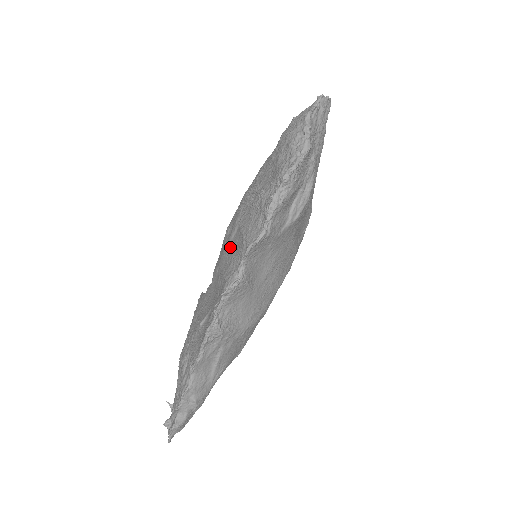
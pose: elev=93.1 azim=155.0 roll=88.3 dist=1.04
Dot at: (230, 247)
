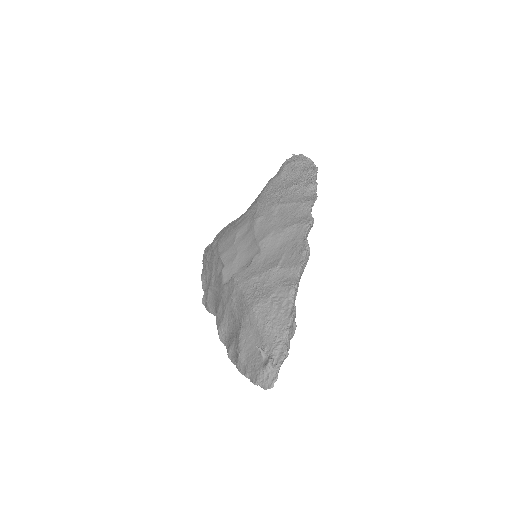
Dot at: (280, 217)
